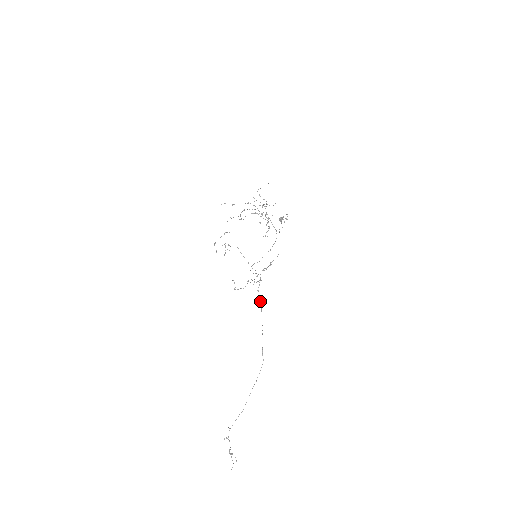
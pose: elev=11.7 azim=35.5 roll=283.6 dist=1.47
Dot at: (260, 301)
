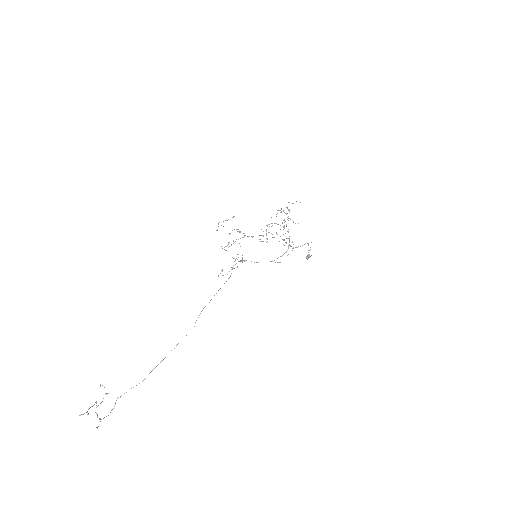
Dot at: occluded
